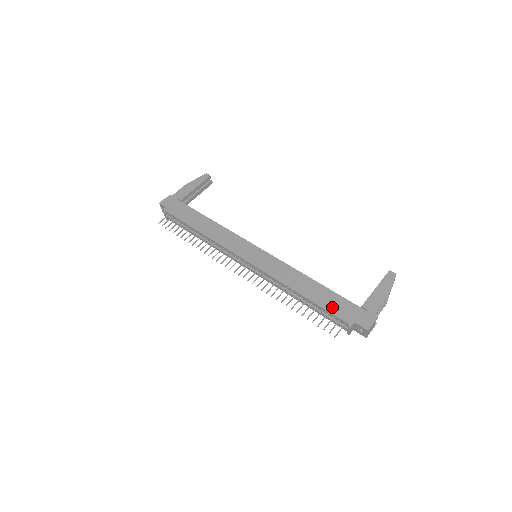
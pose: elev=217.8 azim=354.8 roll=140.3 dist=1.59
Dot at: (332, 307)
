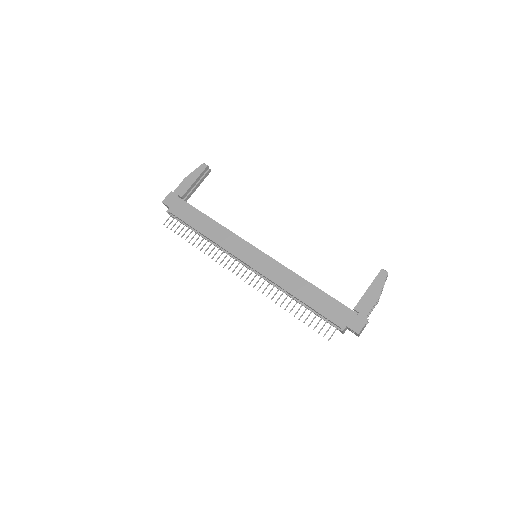
Dot at: (326, 311)
